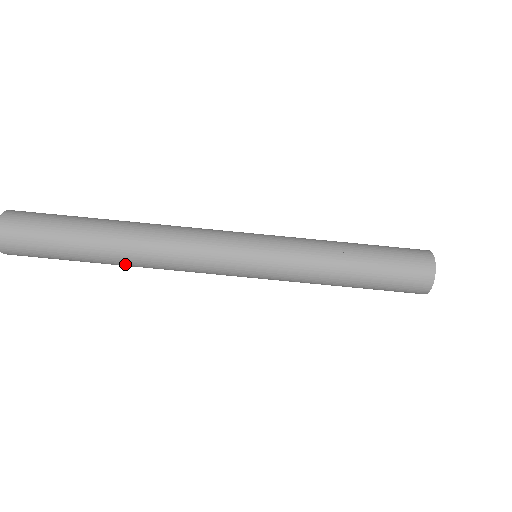
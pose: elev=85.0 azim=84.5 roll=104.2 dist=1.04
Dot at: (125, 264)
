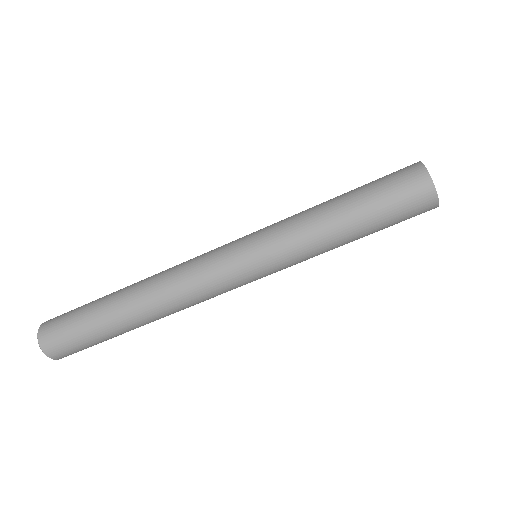
Dot at: occluded
